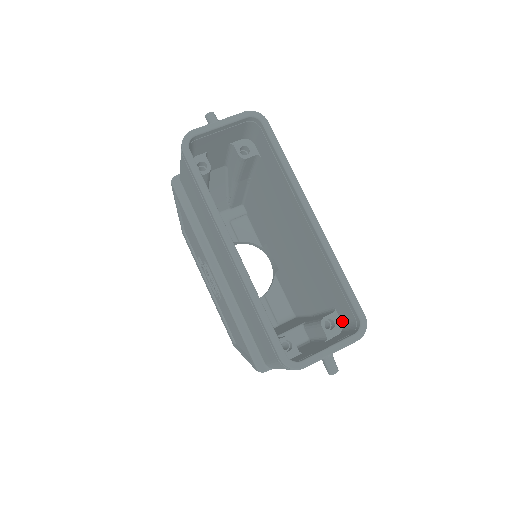
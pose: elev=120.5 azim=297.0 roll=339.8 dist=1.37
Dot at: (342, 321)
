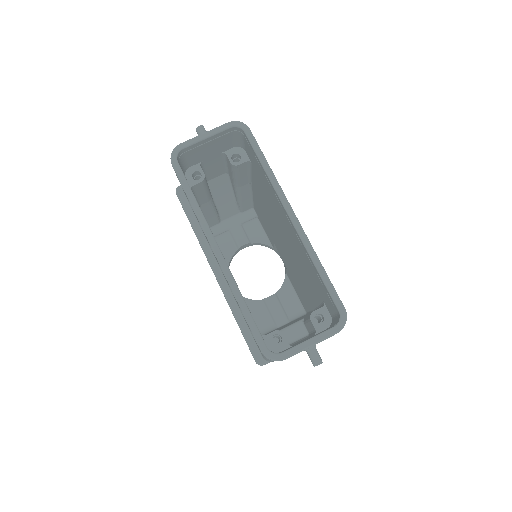
Dot at: (331, 315)
